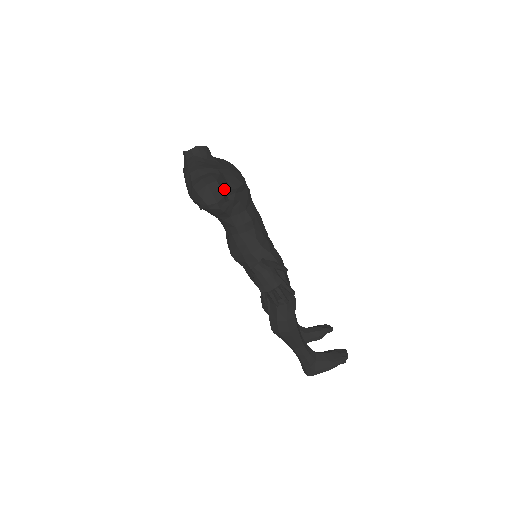
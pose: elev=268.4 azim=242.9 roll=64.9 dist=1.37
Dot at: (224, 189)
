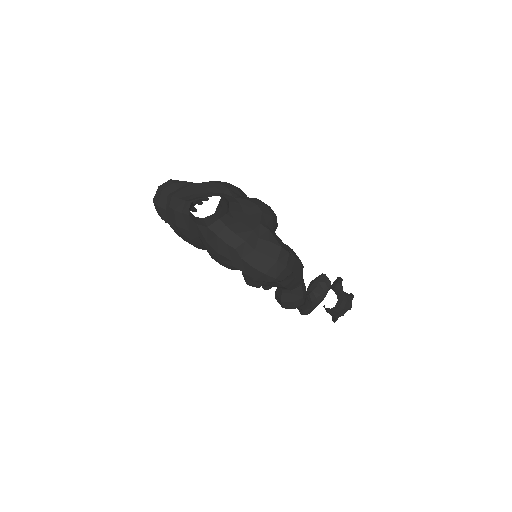
Dot at: (287, 249)
